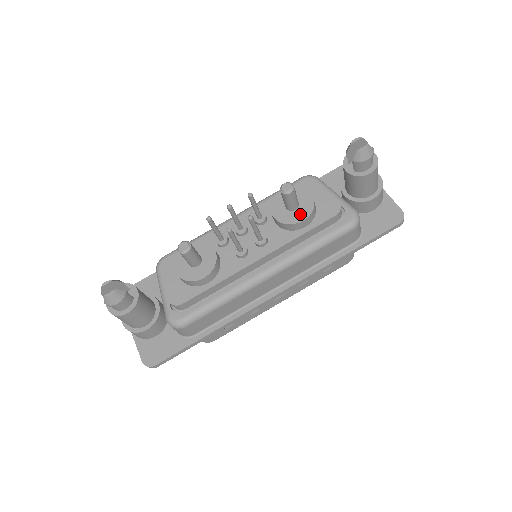
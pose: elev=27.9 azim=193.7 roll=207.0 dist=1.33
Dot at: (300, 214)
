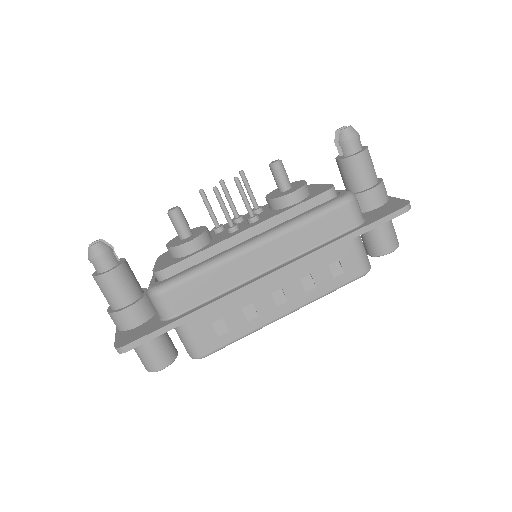
Dot at: (291, 190)
